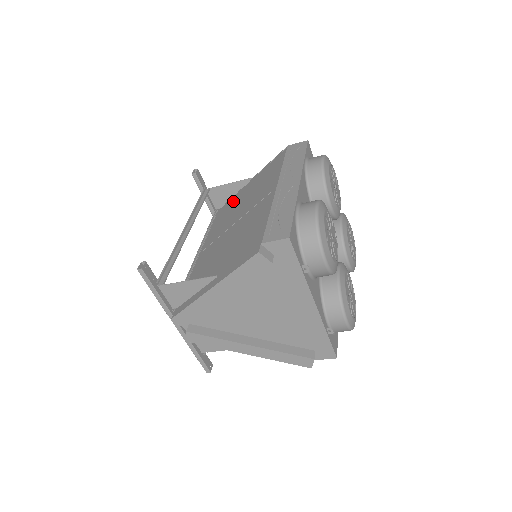
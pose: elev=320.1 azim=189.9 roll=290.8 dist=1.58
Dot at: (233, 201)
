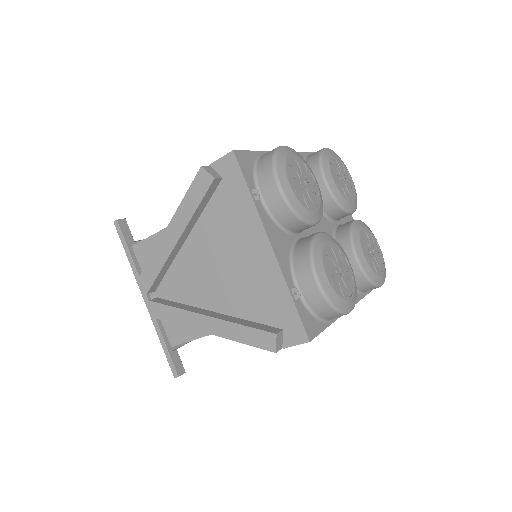
Dot at: occluded
